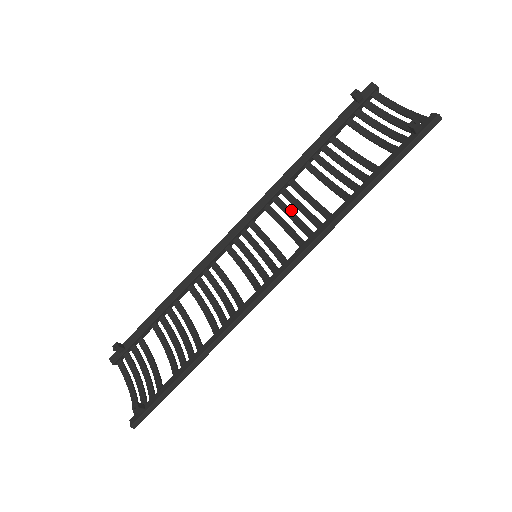
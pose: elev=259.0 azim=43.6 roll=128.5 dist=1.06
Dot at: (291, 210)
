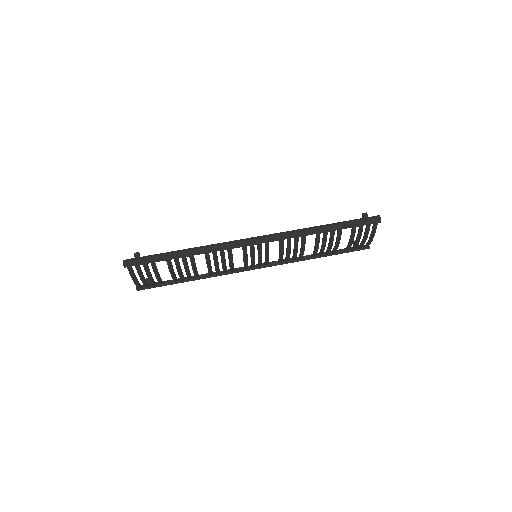
Dot at: occluded
